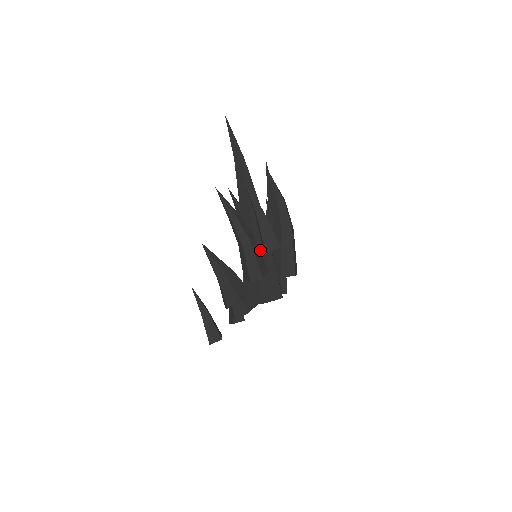
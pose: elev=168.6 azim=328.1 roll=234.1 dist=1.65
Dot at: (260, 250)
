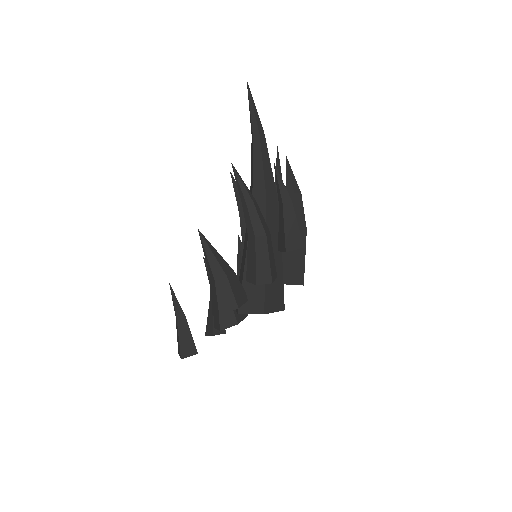
Dot at: occluded
